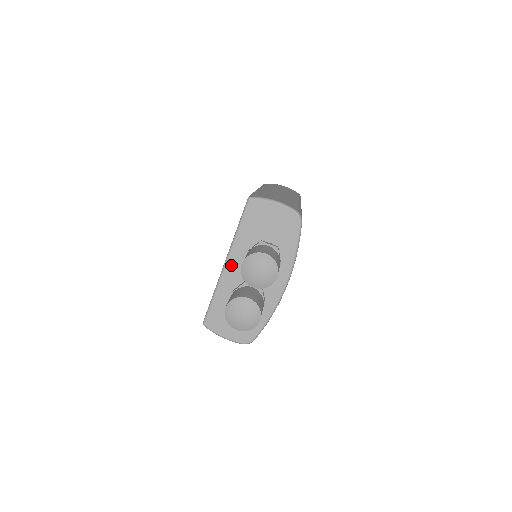
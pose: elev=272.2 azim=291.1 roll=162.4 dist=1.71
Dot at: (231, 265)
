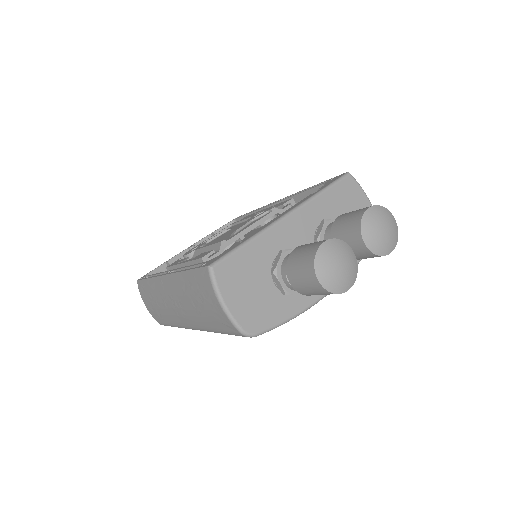
Dot at: (293, 221)
